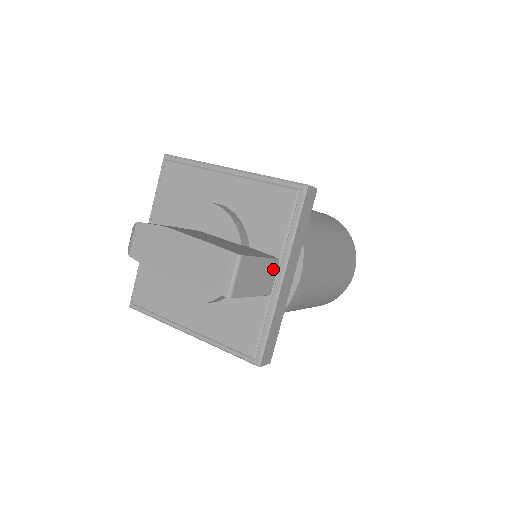
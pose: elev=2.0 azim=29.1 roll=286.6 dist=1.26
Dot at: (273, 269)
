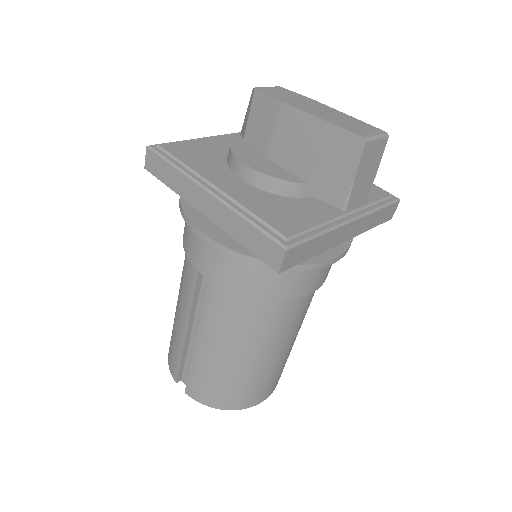
Dot at: (363, 197)
